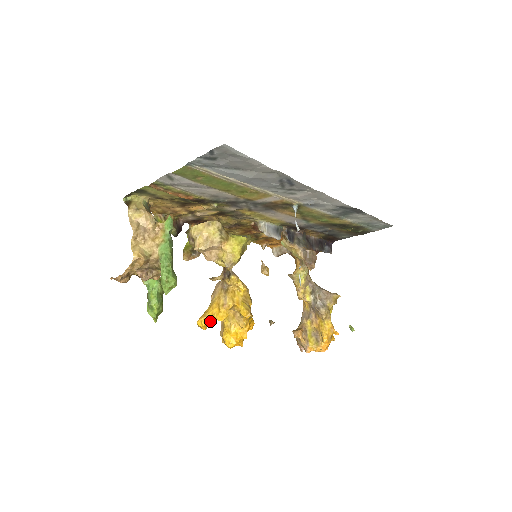
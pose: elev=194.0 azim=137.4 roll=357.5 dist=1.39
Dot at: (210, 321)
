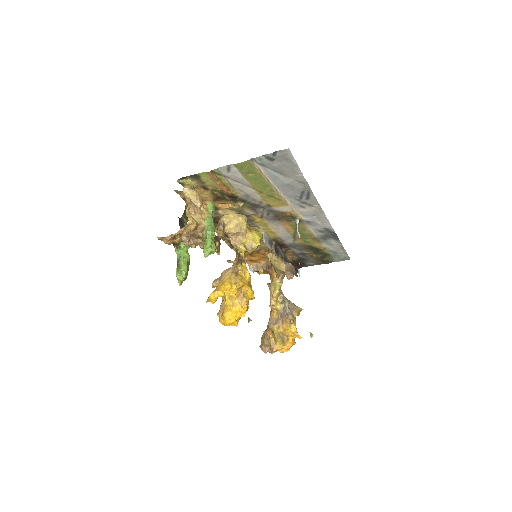
Dot at: (223, 294)
